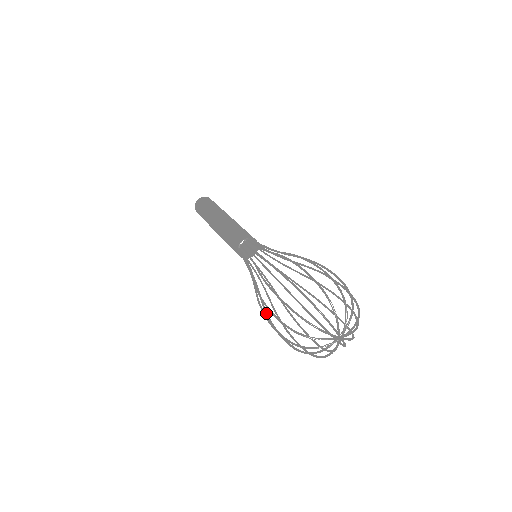
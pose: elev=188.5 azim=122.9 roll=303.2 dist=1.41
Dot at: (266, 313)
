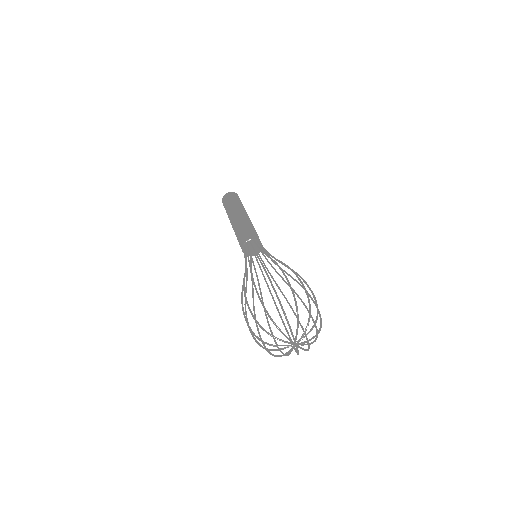
Dot at: (245, 305)
